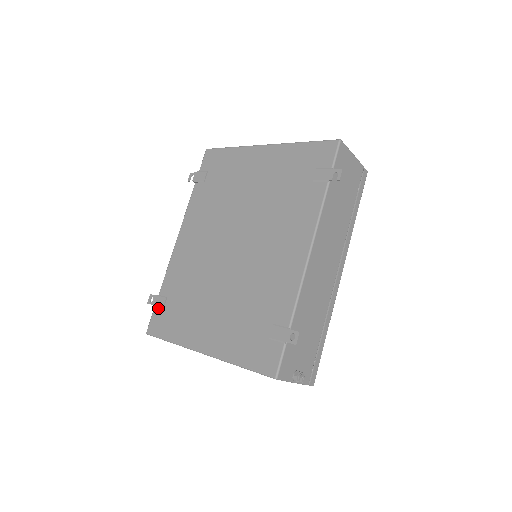
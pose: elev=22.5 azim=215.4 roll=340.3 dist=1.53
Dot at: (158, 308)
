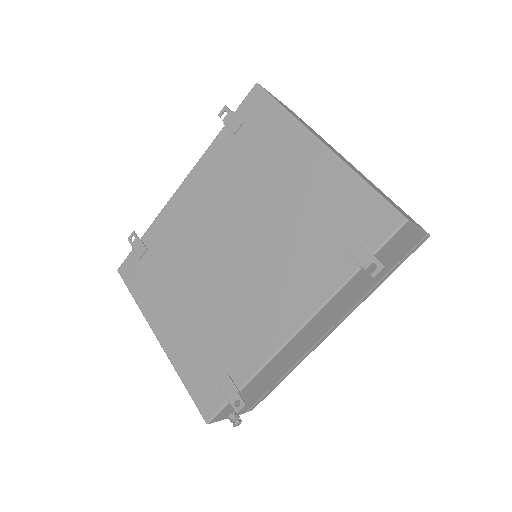
Dot at: (136, 253)
